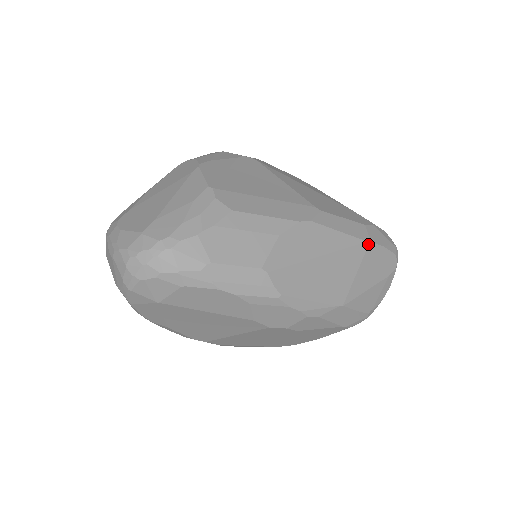
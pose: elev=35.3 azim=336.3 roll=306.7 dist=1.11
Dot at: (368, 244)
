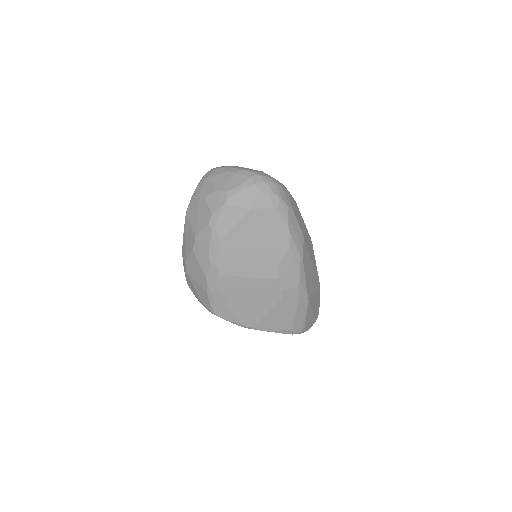
Dot at: occluded
